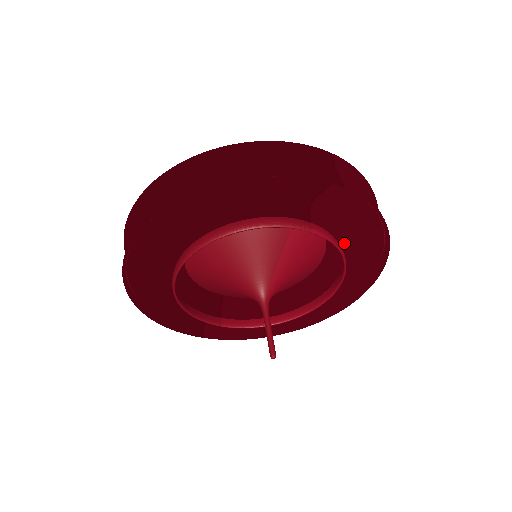
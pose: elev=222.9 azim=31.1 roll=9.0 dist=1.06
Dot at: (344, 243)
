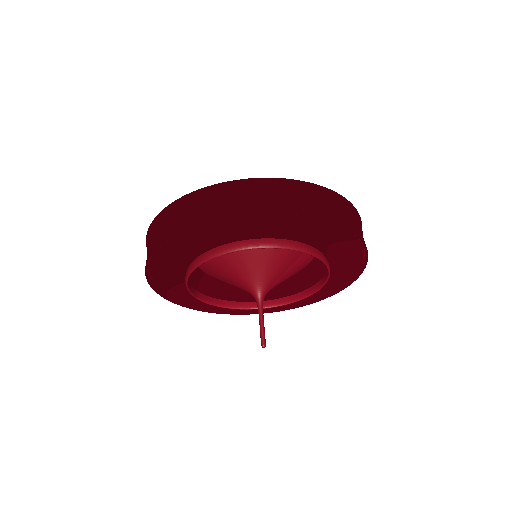
Dot at: occluded
